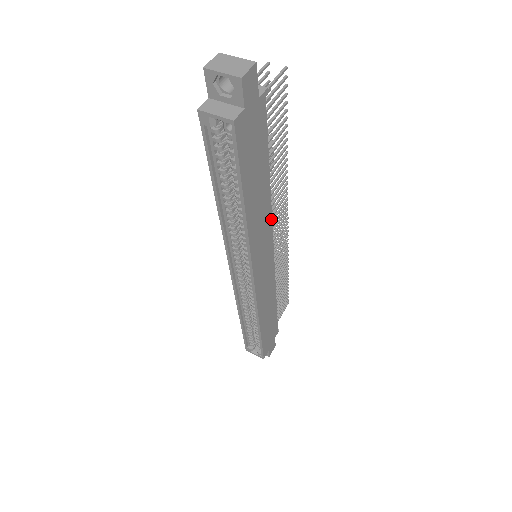
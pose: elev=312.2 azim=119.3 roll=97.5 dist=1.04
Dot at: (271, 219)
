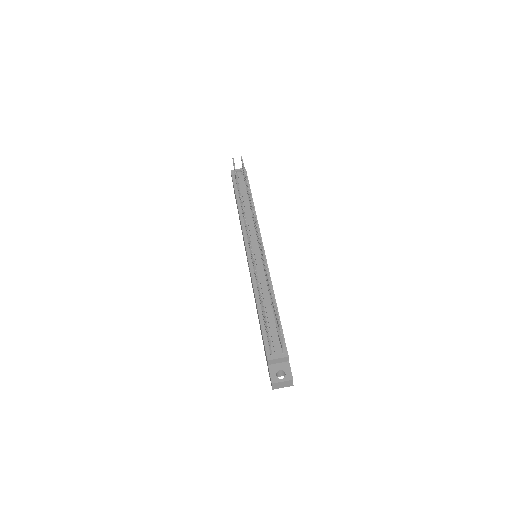
Dot at: (270, 277)
